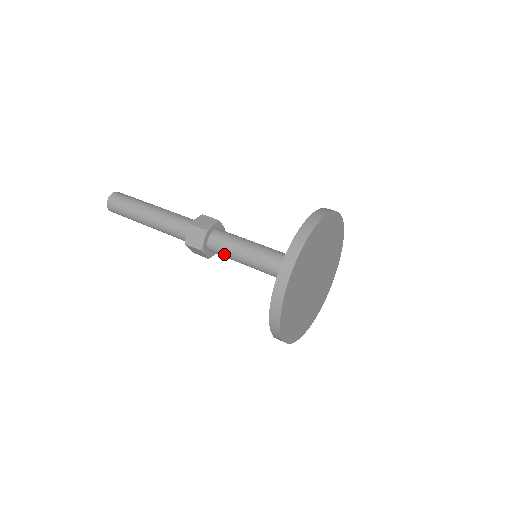
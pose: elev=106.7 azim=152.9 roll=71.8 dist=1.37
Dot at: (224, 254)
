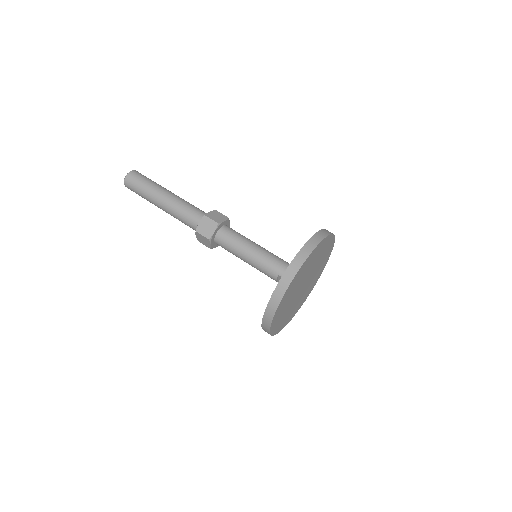
Dot at: (230, 252)
